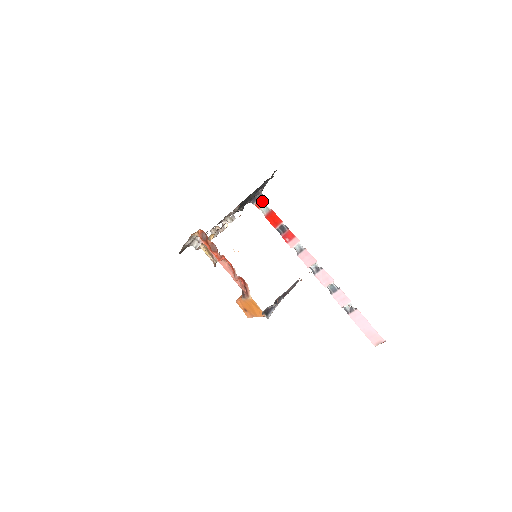
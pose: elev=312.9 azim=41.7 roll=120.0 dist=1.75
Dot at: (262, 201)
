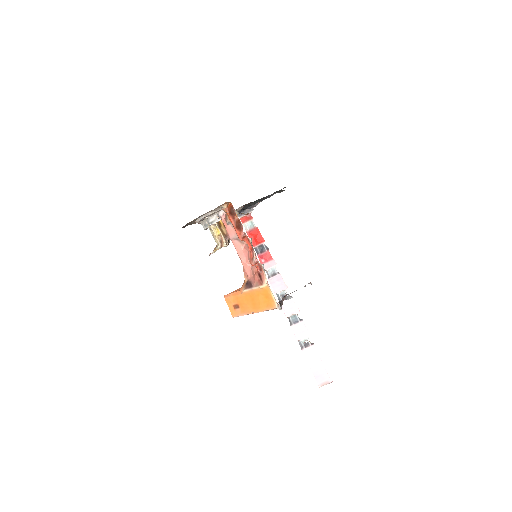
Dot at: (250, 216)
